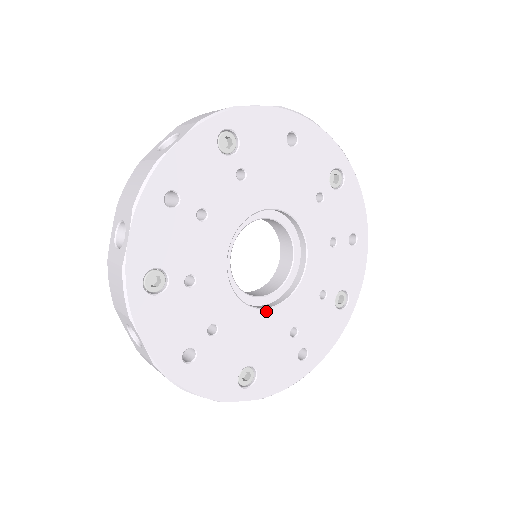
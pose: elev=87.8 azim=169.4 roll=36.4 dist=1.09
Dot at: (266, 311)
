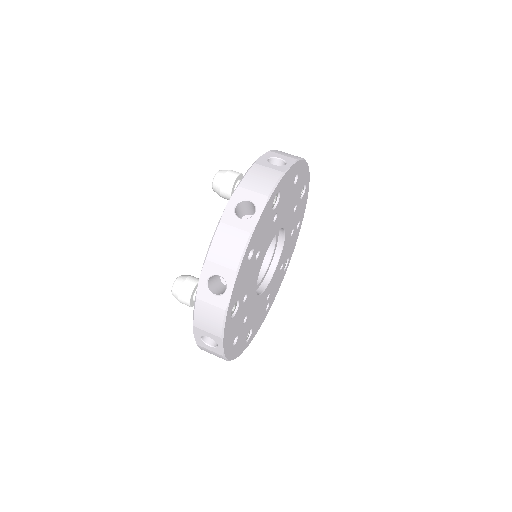
Dot at: (263, 293)
